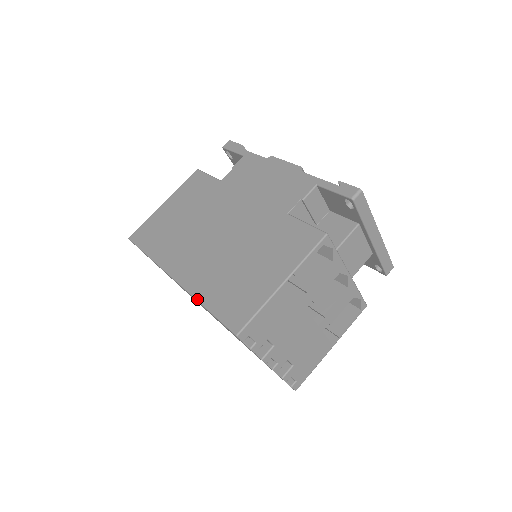
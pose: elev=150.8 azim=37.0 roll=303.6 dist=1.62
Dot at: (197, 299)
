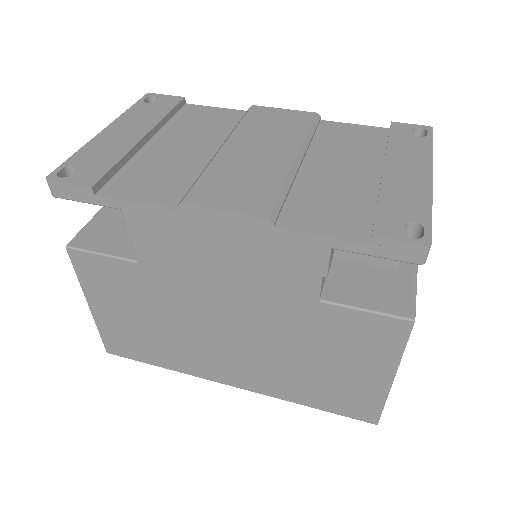
Dot at: occluded
